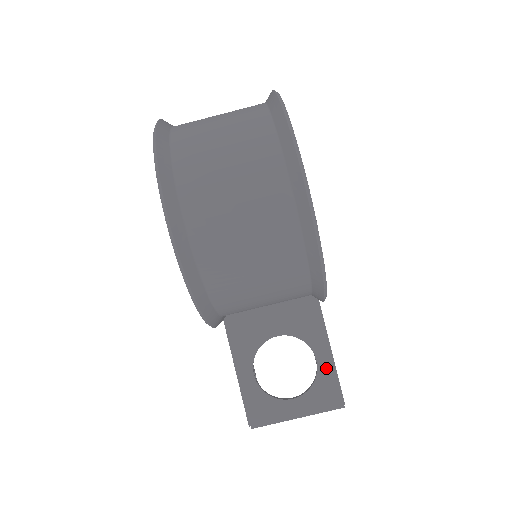
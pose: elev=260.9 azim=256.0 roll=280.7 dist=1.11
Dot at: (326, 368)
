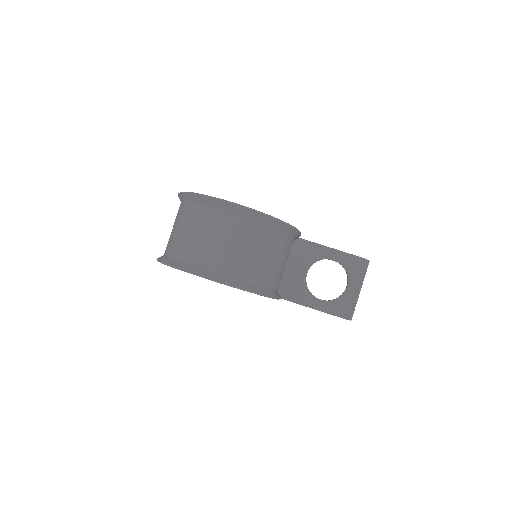
Dot at: (341, 257)
